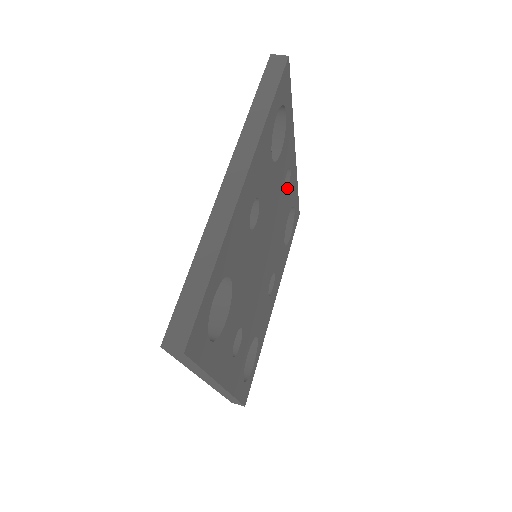
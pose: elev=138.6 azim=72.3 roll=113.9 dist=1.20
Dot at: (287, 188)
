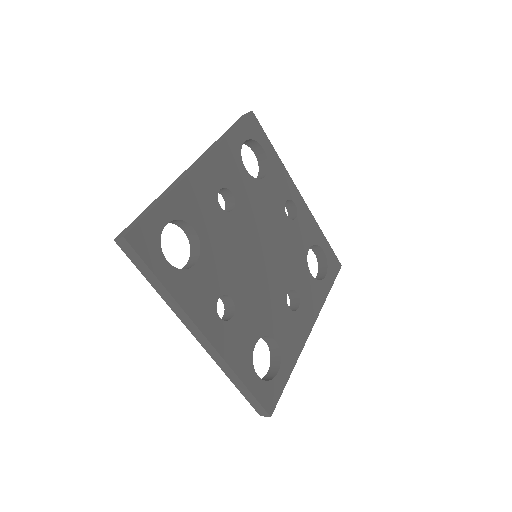
Dot at: (295, 218)
